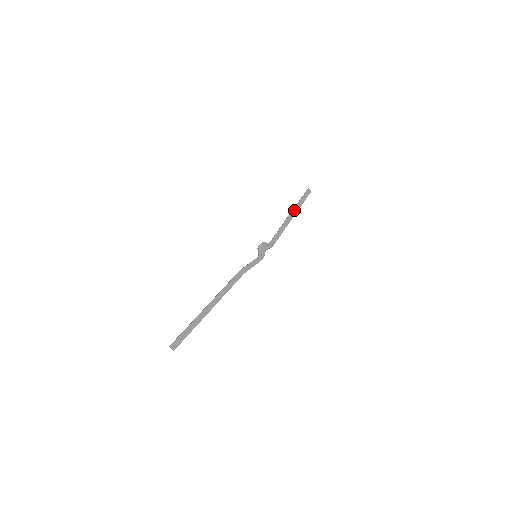
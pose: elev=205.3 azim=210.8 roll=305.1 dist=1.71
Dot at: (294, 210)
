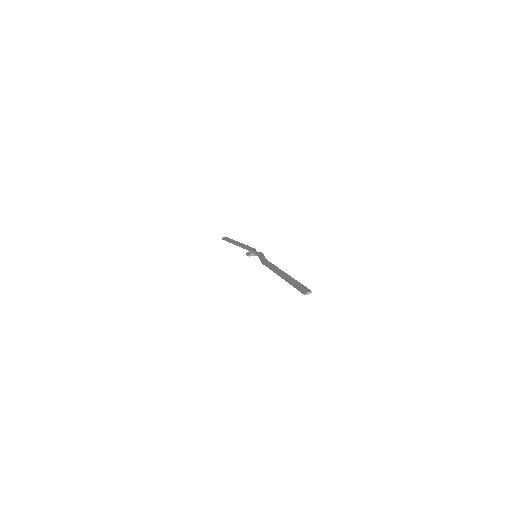
Dot at: (233, 242)
